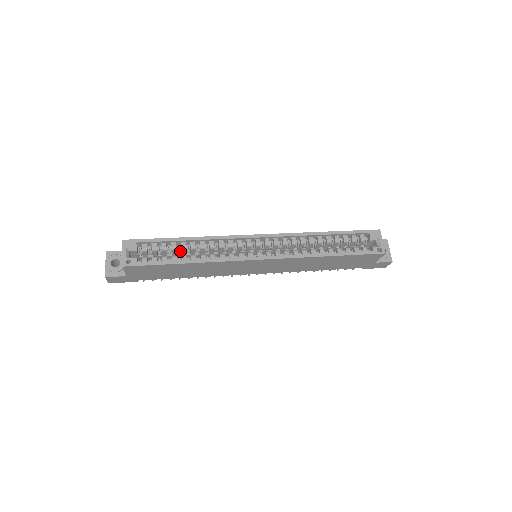
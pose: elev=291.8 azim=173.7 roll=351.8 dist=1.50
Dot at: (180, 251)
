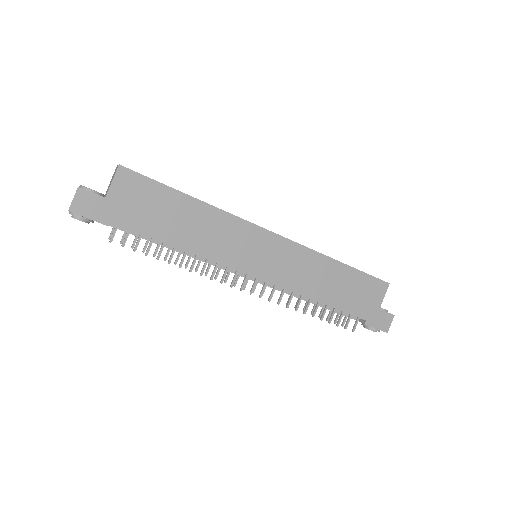
Dot at: occluded
